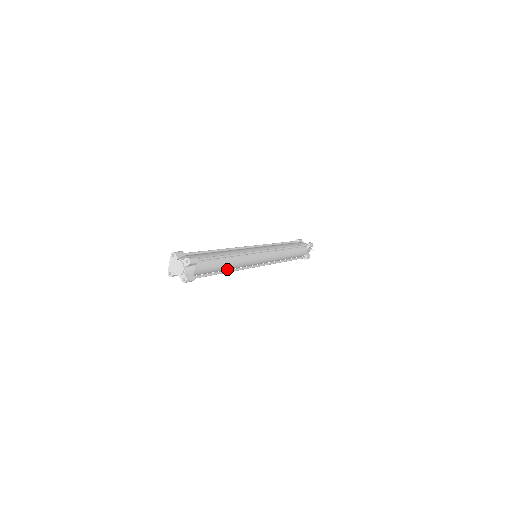
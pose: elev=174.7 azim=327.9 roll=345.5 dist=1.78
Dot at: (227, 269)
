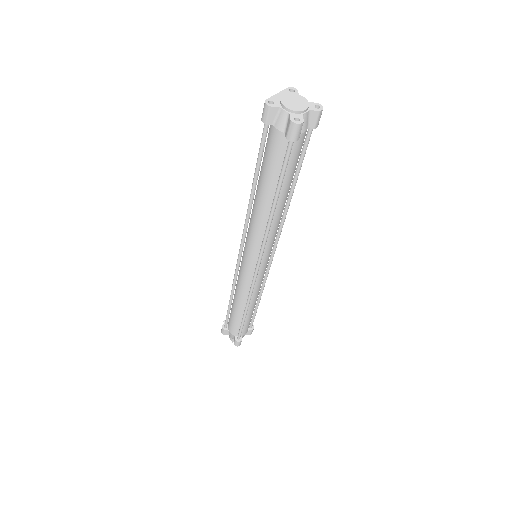
Dot at: (271, 209)
